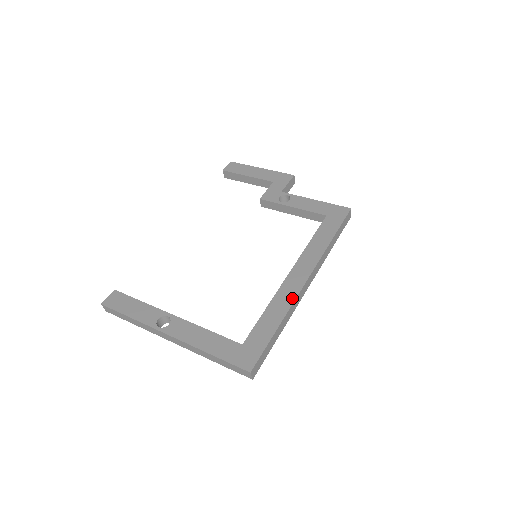
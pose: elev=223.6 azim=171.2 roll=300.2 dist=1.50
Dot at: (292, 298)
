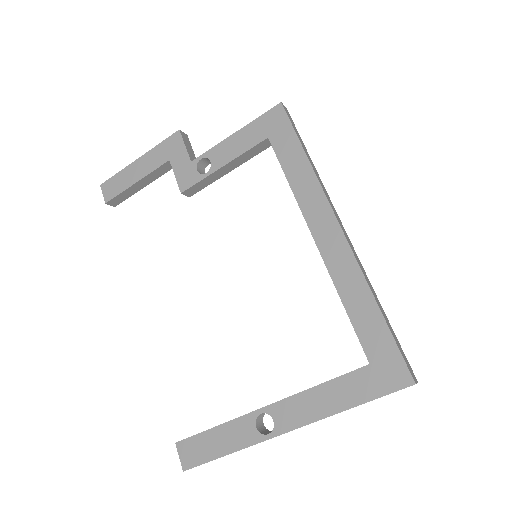
Dot at: (352, 263)
